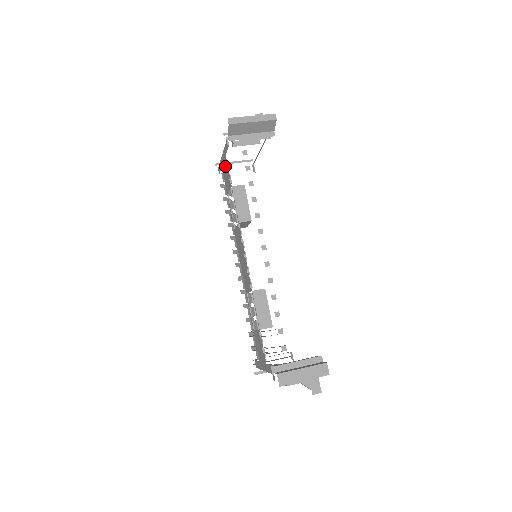
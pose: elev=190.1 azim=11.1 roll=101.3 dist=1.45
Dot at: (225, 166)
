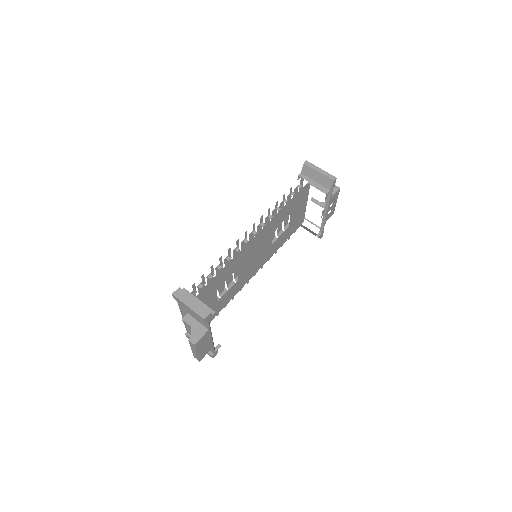
Dot at: occluded
